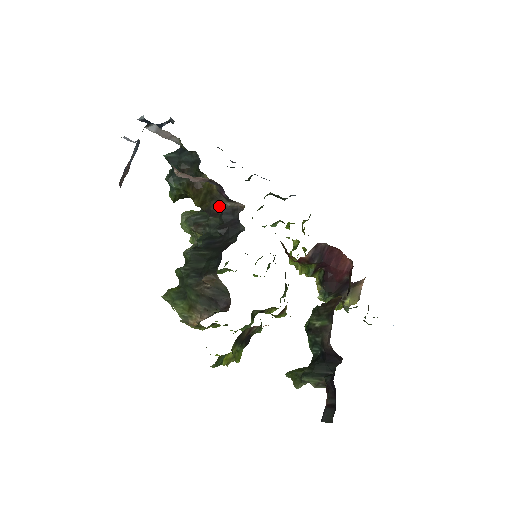
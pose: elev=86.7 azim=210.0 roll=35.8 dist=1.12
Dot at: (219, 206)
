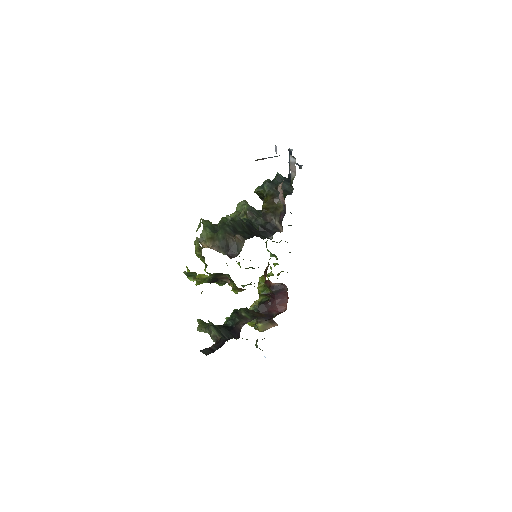
Dot at: (272, 218)
